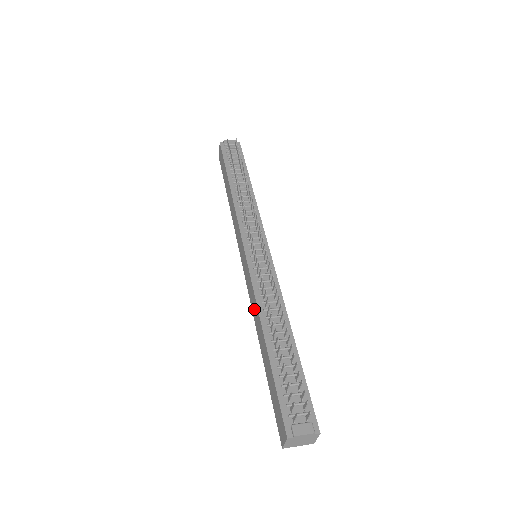
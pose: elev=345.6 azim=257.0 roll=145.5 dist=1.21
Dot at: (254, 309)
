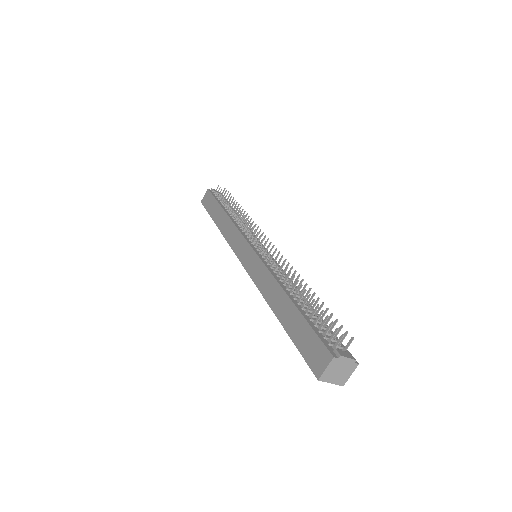
Dot at: (265, 284)
